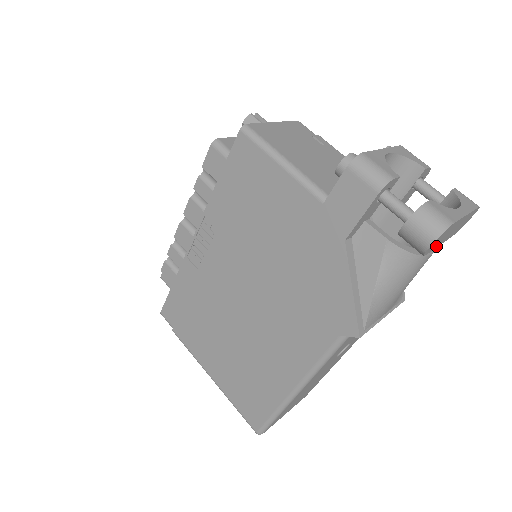
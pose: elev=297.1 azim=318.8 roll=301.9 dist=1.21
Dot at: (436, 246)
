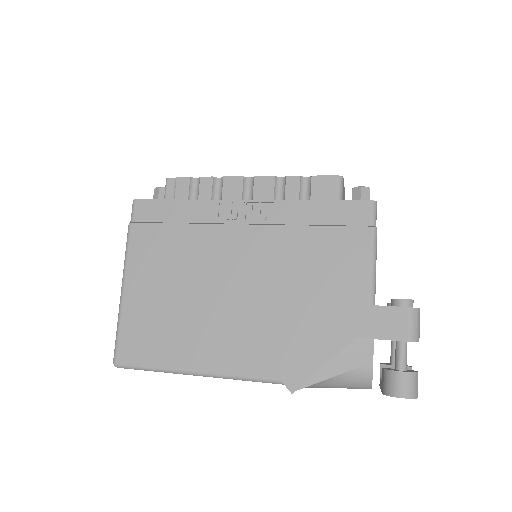
Dot at: occluded
